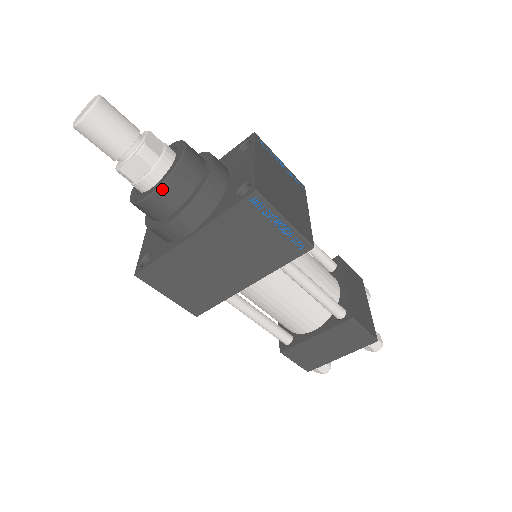
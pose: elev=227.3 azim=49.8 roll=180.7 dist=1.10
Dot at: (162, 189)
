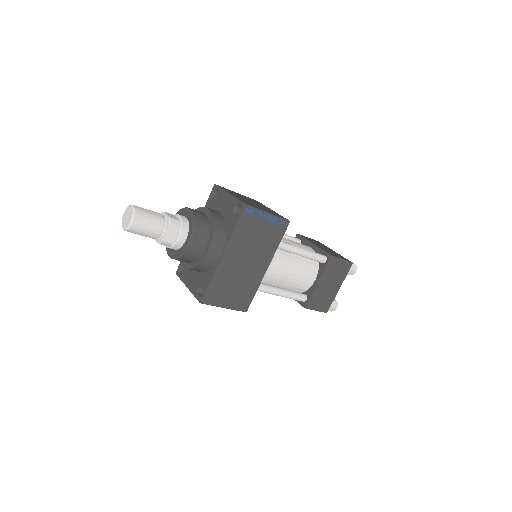
Dot at: (194, 236)
